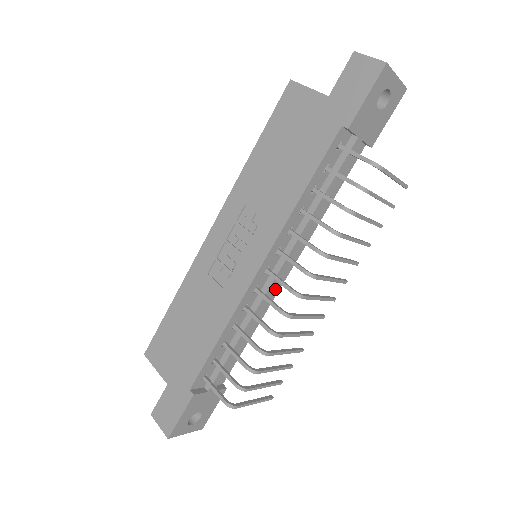
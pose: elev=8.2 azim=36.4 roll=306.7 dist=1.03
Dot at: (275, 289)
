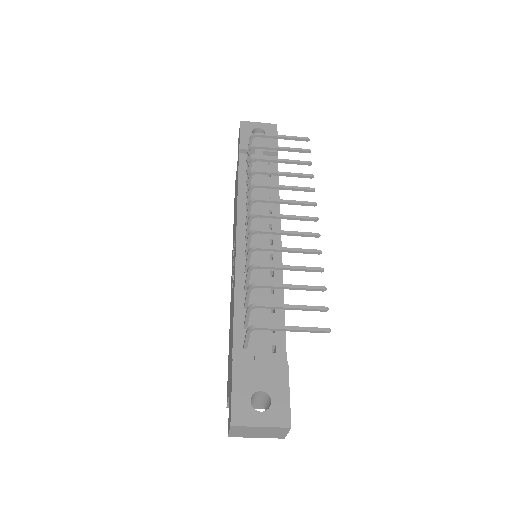
Dot at: (275, 257)
